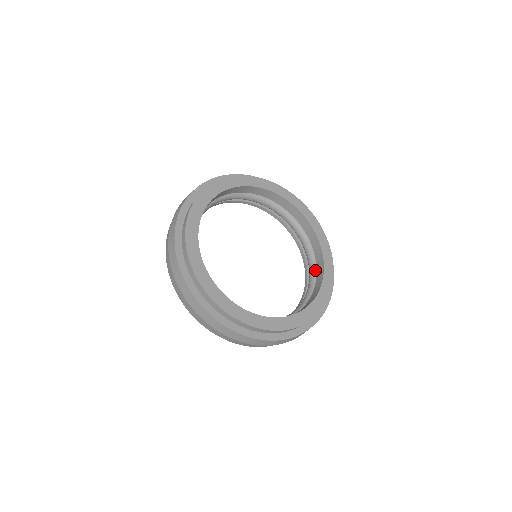
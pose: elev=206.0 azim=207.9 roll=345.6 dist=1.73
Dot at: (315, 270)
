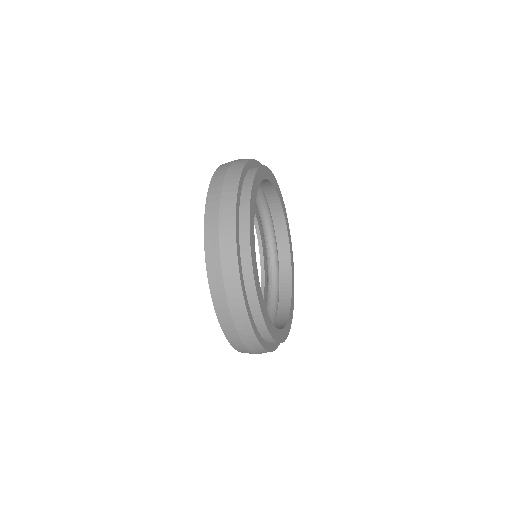
Dot at: (275, 307)
